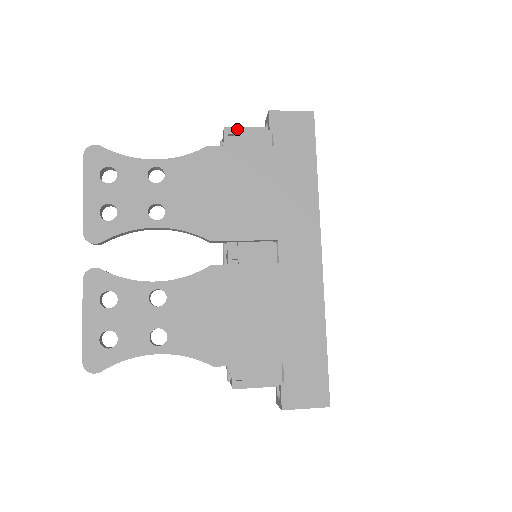
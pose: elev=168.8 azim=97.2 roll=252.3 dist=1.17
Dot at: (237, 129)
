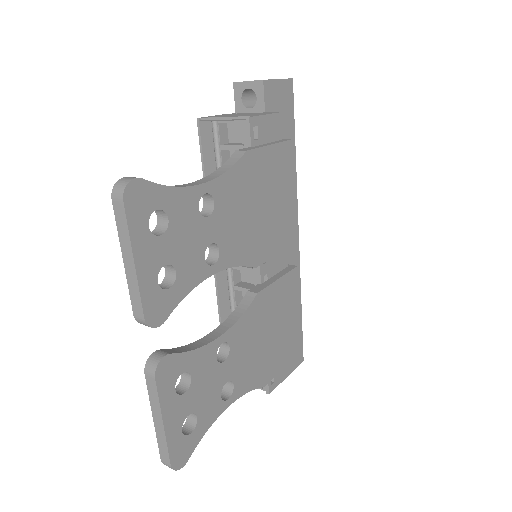
Dot at: (259, 119)
